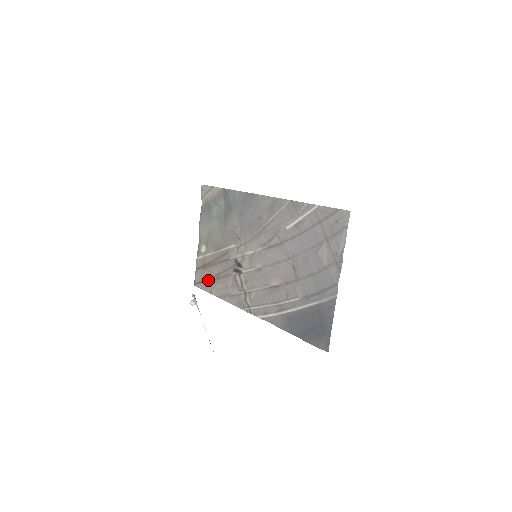
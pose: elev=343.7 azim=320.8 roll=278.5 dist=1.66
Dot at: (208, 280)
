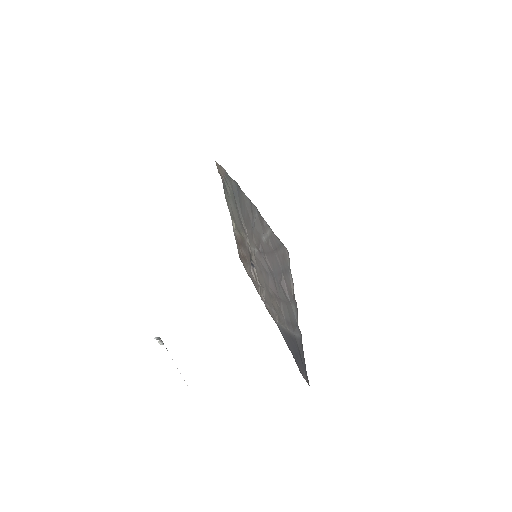
Dot at: (243, 258)
